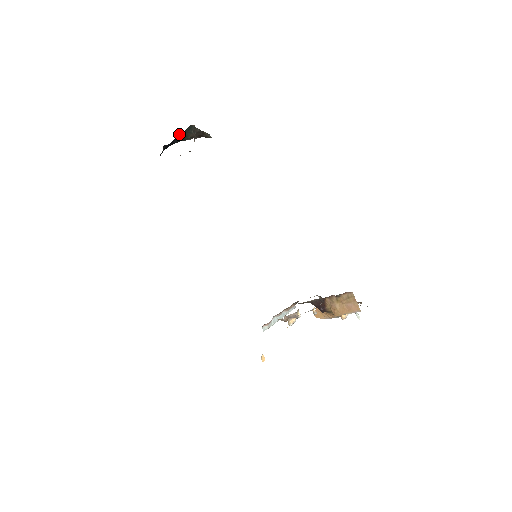
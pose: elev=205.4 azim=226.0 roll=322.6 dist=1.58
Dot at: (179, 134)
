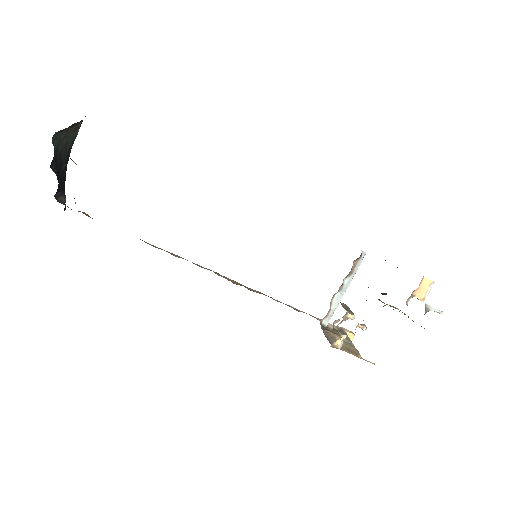
Dot at: (53, 165)
